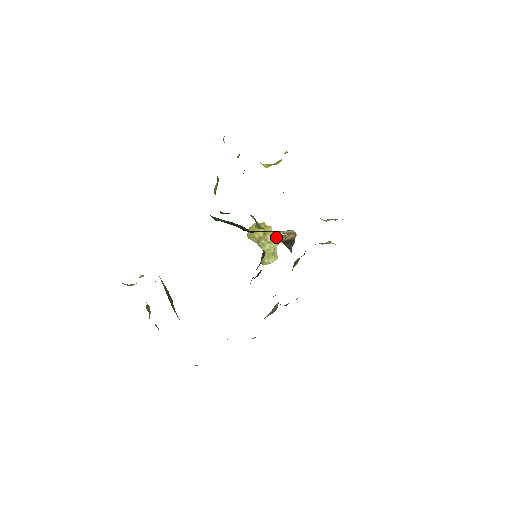
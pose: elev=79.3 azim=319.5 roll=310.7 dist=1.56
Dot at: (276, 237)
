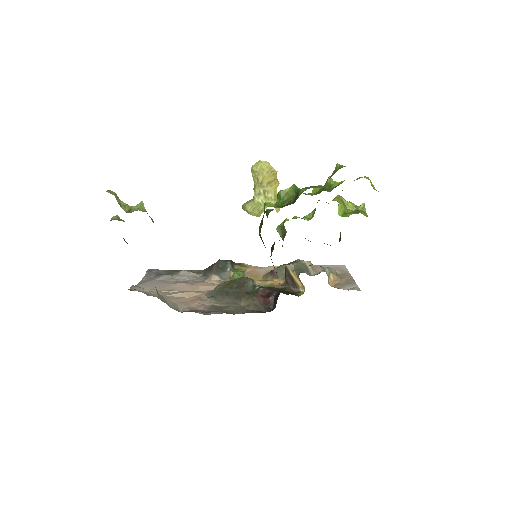
Dot at: (275, 199)
